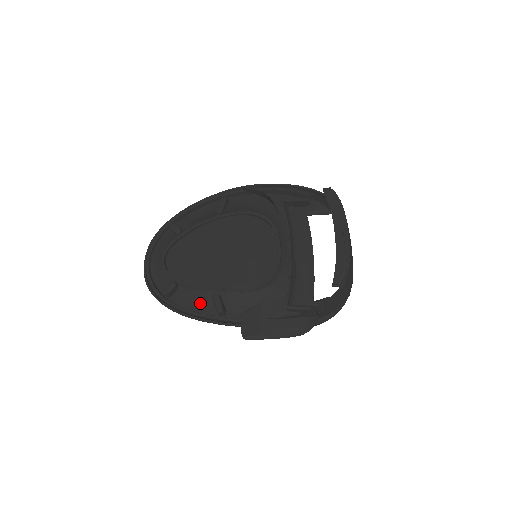
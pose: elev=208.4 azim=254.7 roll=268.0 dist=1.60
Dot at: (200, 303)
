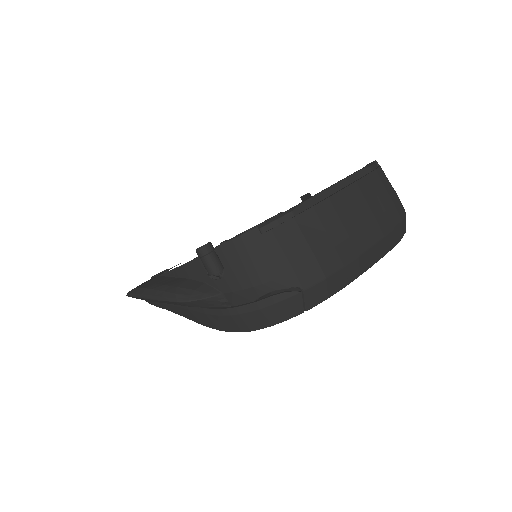
Dot at: occluded
